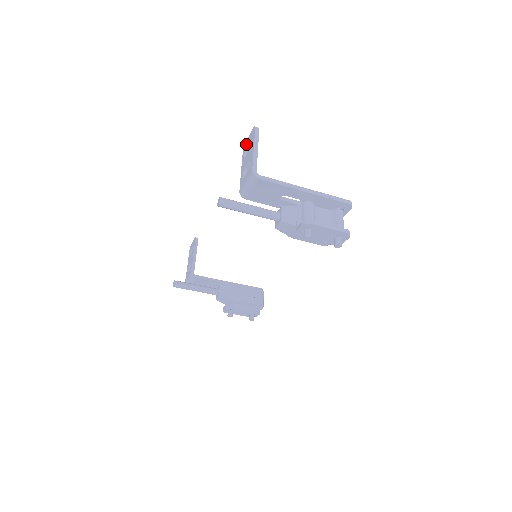
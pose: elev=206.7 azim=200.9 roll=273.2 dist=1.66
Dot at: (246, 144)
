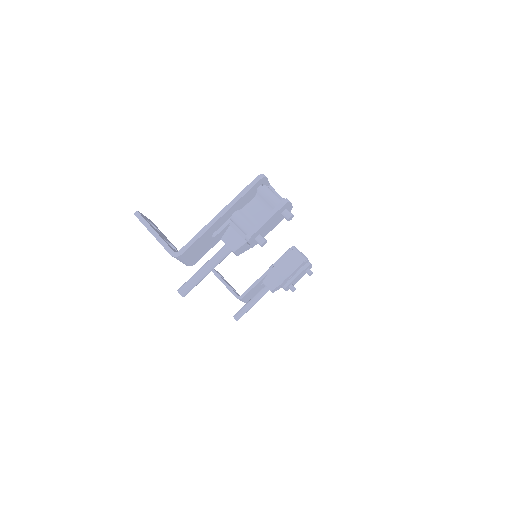
Dot at: occluded
